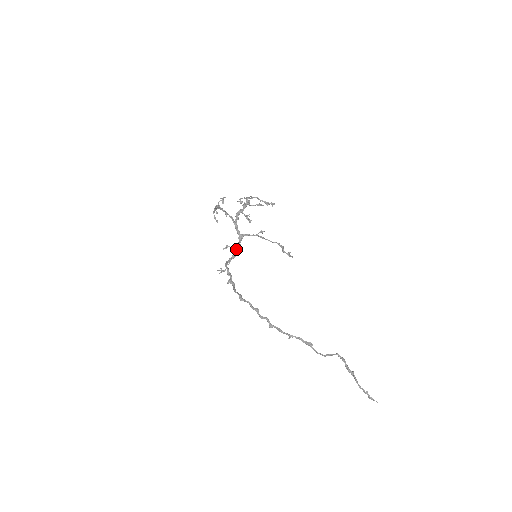
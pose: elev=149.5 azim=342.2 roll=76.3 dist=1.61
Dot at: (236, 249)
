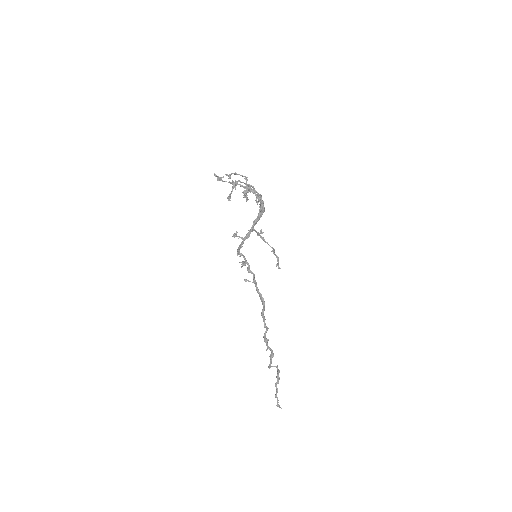
Dot at: occluded
